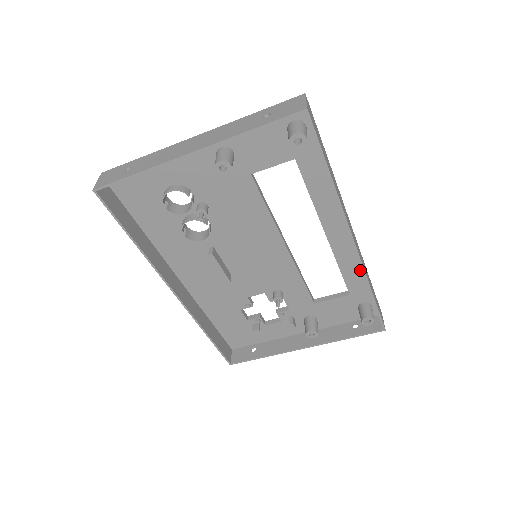
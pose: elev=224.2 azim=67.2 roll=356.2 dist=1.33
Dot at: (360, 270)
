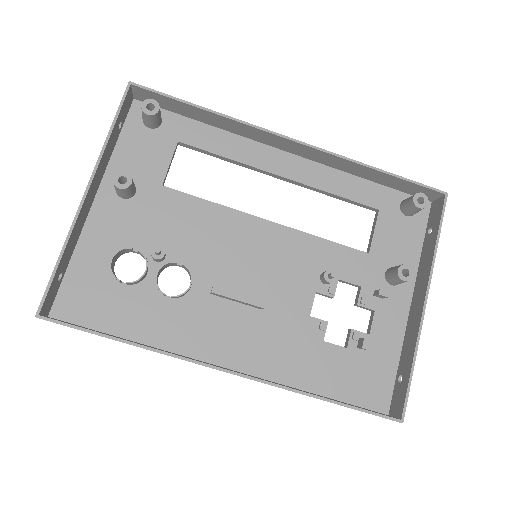
Dot at: (349, 178)
